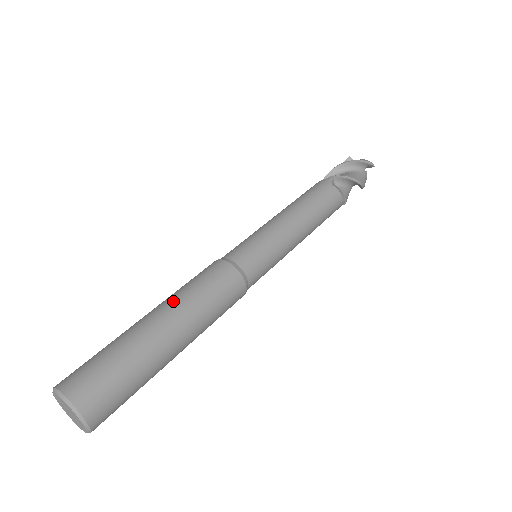
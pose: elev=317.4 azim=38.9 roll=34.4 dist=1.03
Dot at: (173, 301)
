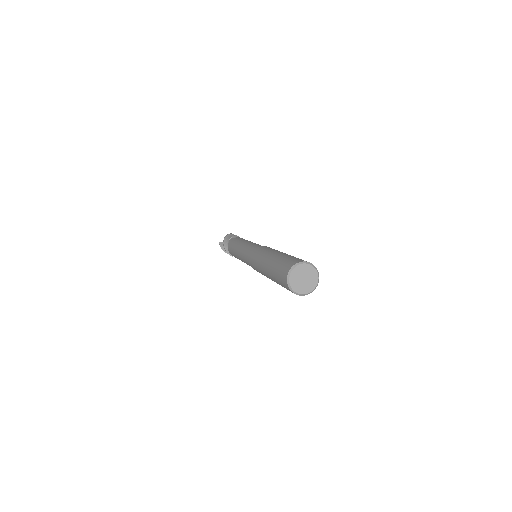
Dot at: (267, 254)
